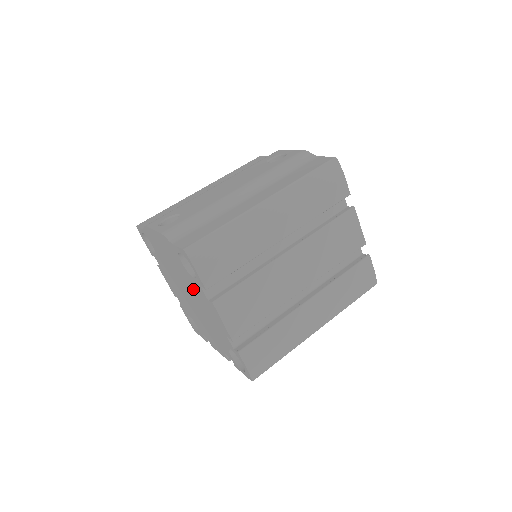
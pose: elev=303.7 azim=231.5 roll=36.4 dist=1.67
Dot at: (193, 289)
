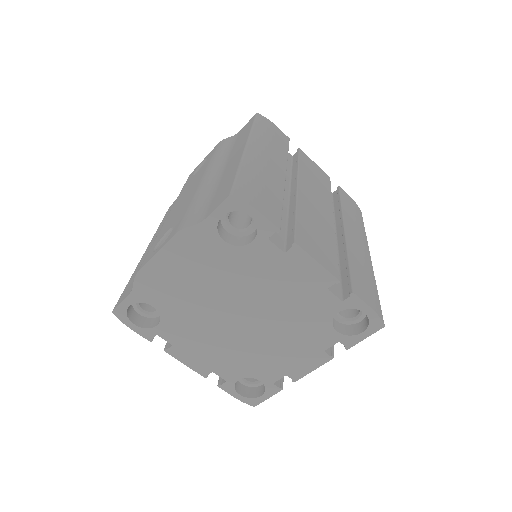
Dot at: (251, 277)
